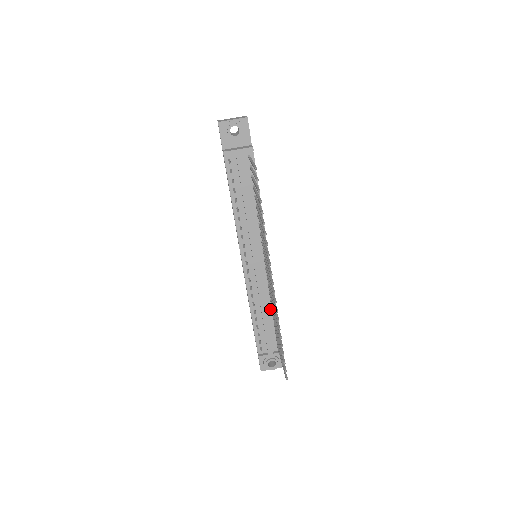
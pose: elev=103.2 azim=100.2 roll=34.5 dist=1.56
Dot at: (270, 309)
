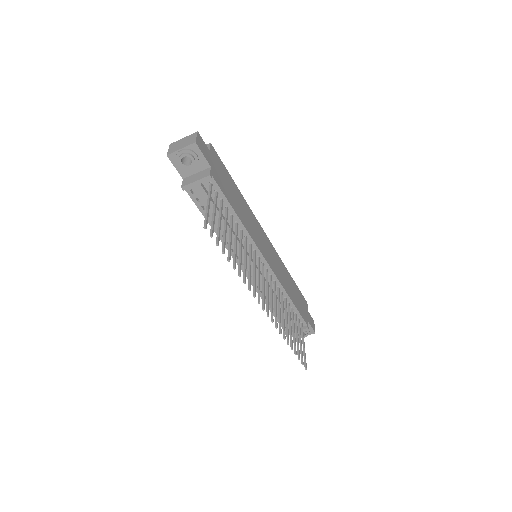
Dot at: (283, 299)
